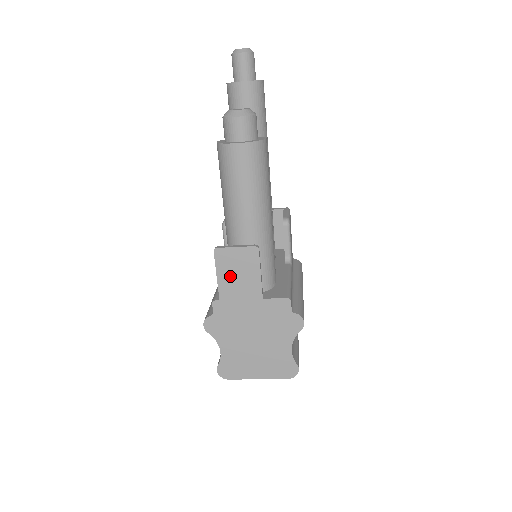
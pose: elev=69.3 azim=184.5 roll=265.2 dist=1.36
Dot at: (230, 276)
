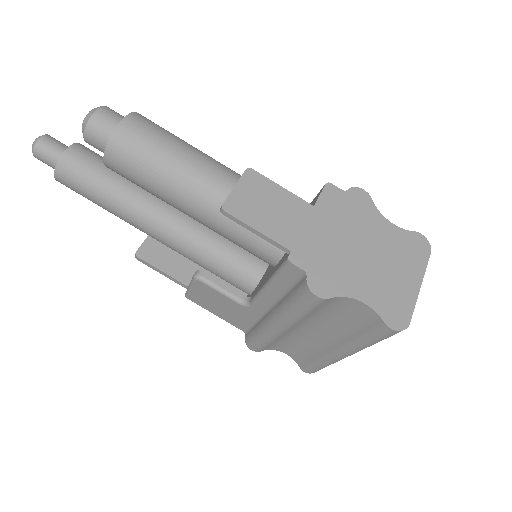
Dot at: (266, 217)
